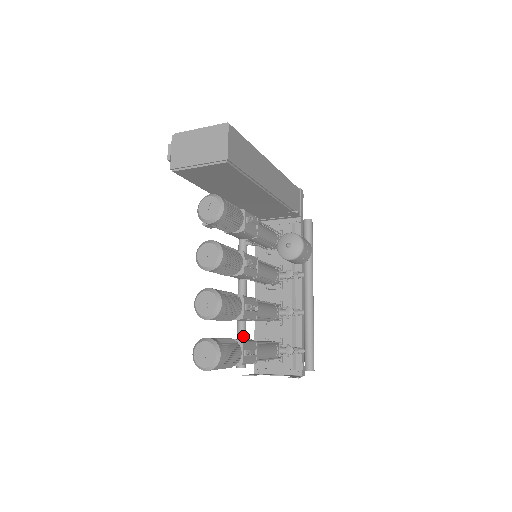
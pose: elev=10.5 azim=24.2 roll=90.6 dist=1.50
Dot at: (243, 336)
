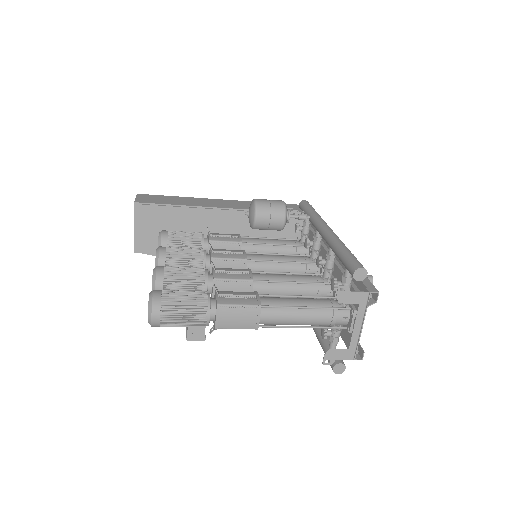
Dot at: (323, 339)
